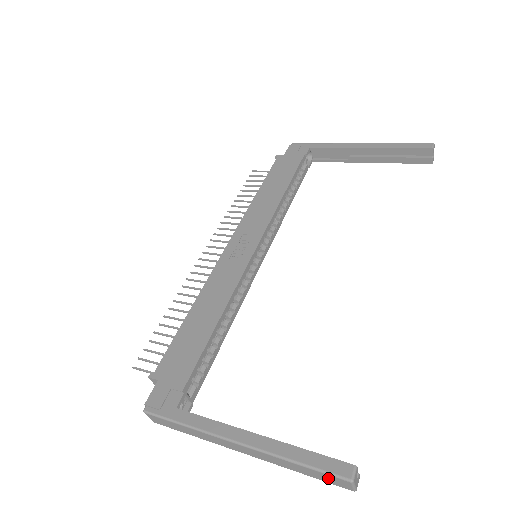
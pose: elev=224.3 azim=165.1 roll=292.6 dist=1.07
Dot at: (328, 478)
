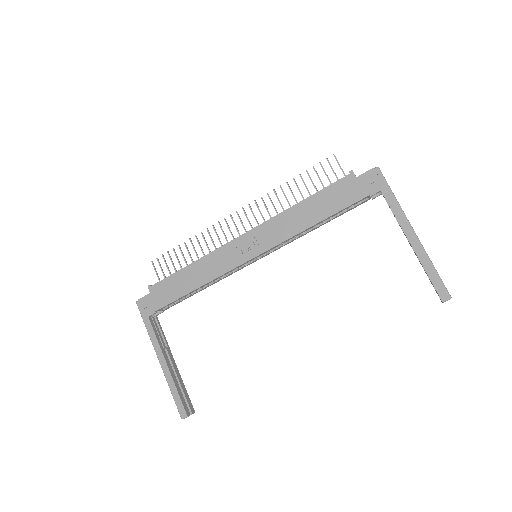
Dot at: occluded
